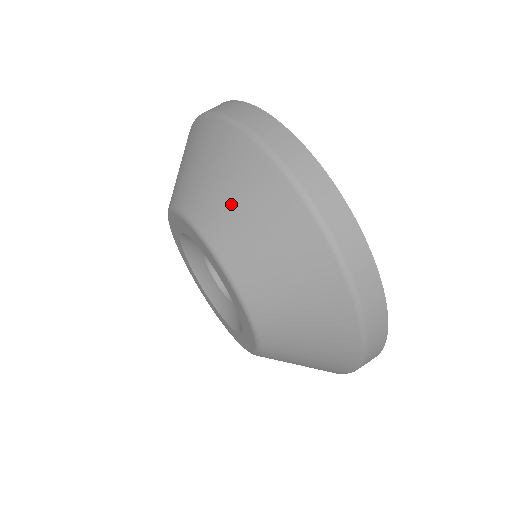
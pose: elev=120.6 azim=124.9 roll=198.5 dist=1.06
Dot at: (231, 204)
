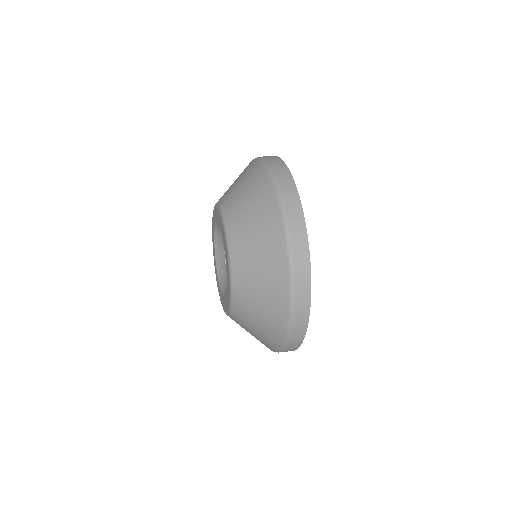
Dot at: (248, 216)
